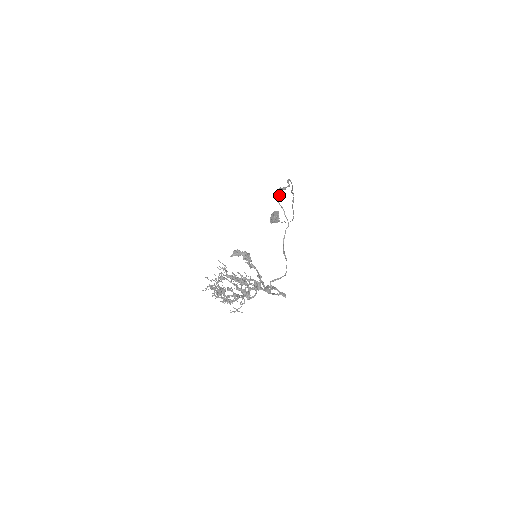
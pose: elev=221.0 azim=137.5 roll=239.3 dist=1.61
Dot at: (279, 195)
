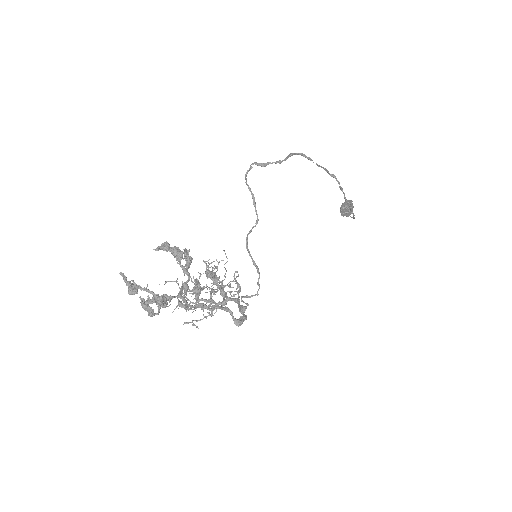
Dot at: (246, 173)
